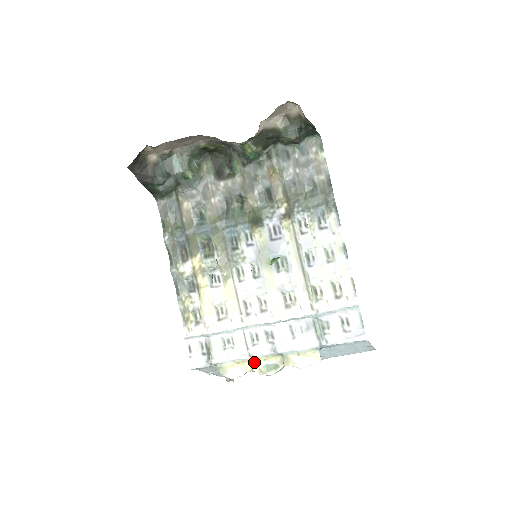
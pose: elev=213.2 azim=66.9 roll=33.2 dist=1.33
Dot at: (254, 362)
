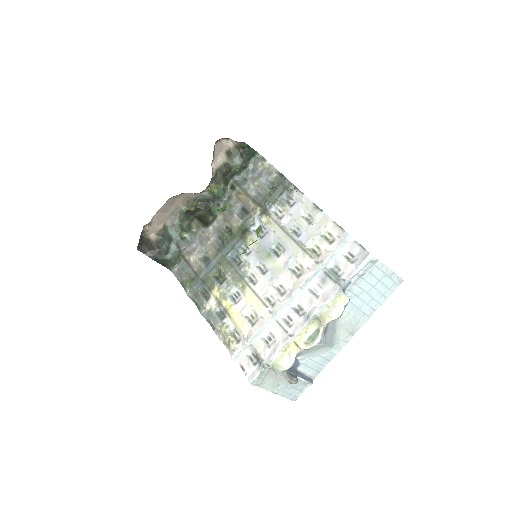
Dot at: (298, 341)
